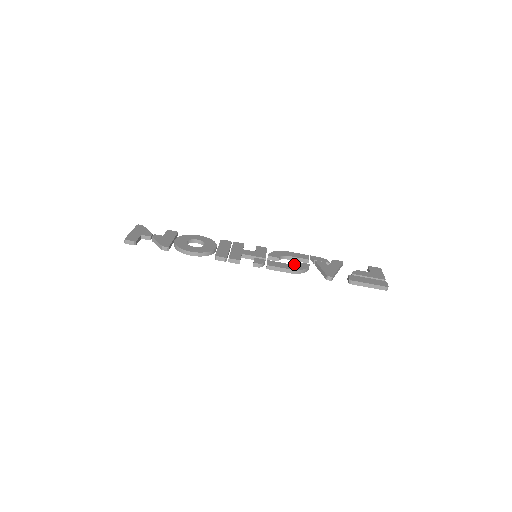
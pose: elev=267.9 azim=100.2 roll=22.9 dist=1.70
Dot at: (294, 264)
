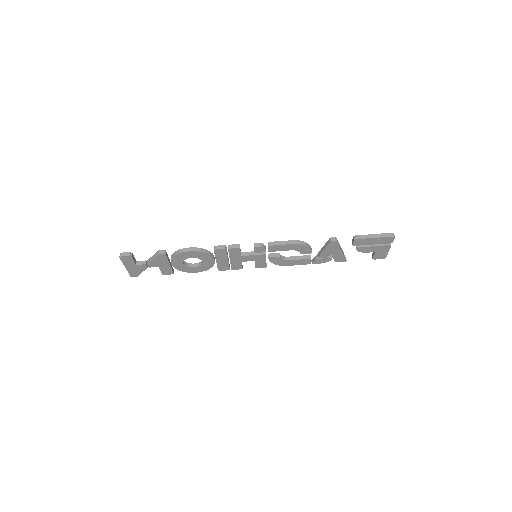
Dot at: occluded
